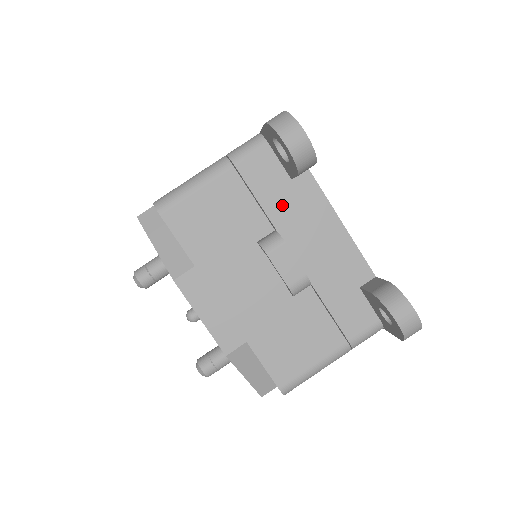
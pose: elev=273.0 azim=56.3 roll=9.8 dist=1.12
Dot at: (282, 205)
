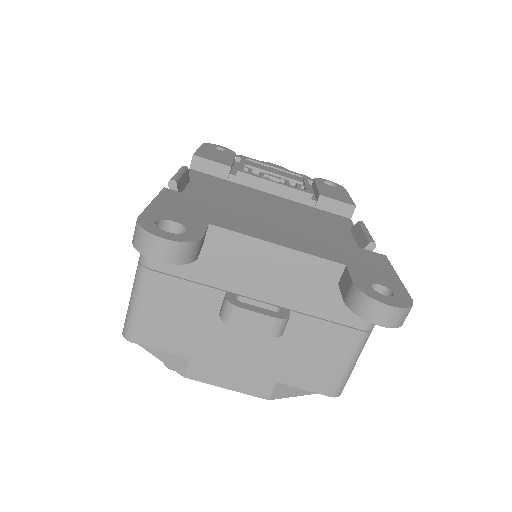
Dot at: (214, 269)
